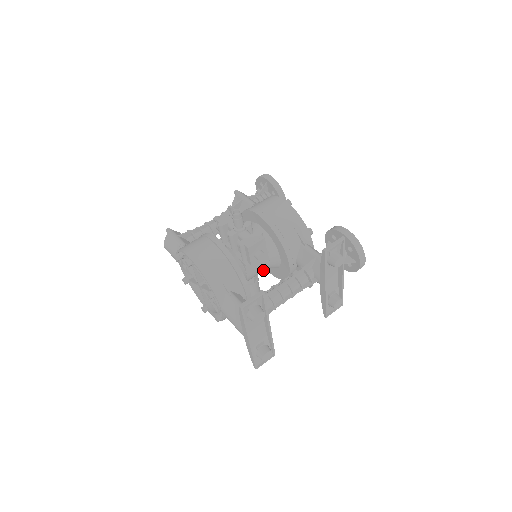
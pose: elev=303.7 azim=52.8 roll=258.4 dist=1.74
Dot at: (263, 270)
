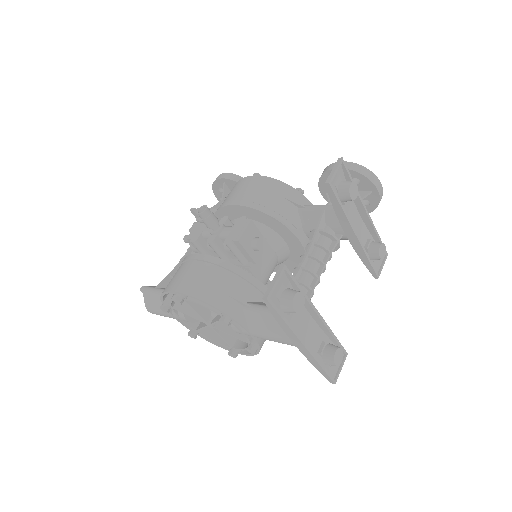
Dot at: (273, 267)
